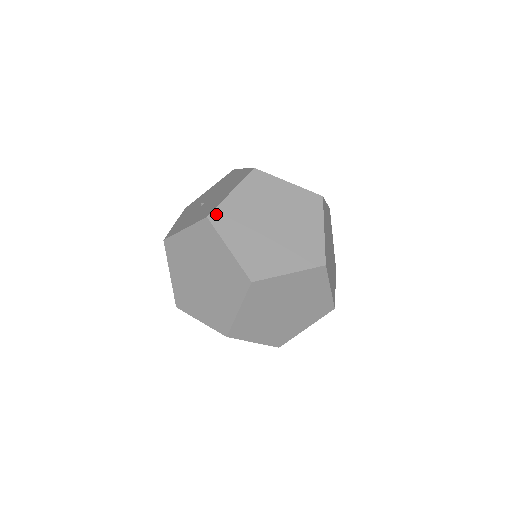
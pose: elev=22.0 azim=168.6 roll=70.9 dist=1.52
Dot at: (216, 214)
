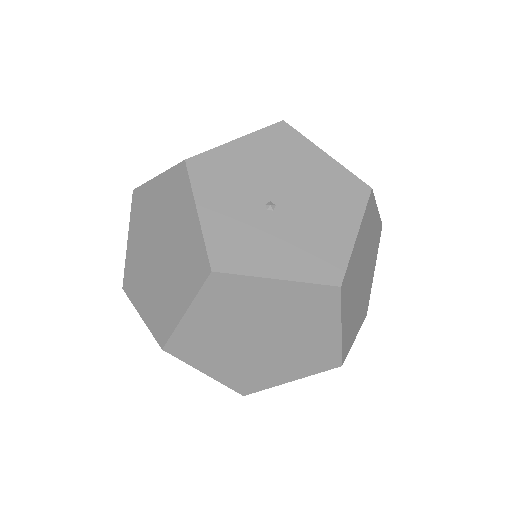
Dot at: (346, 279)
